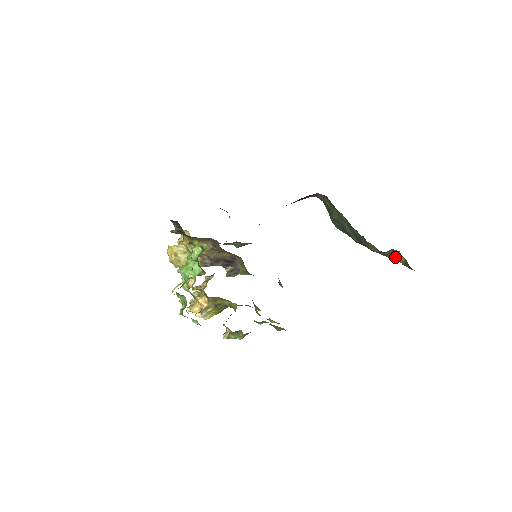
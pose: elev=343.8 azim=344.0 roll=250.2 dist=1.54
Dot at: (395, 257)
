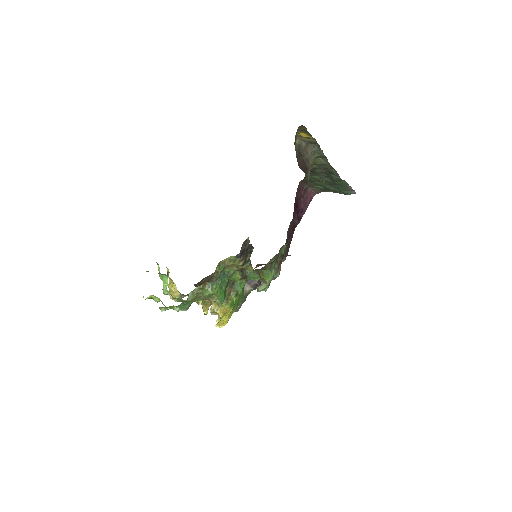
Dot at: (312, 142)
